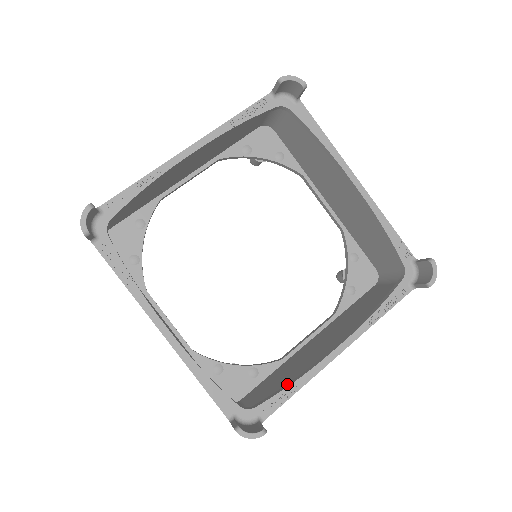
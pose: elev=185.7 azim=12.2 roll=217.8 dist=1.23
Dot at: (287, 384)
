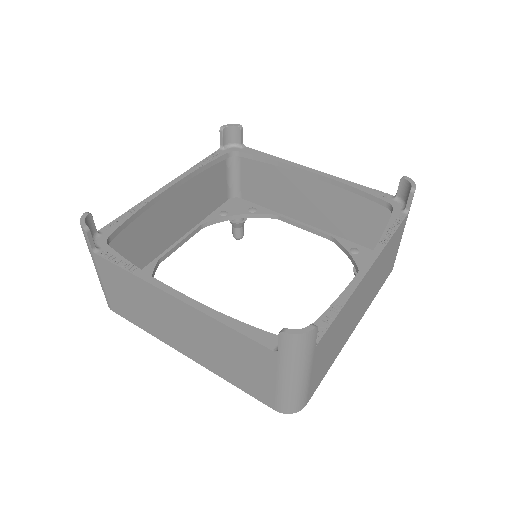
Dot at: occluded
